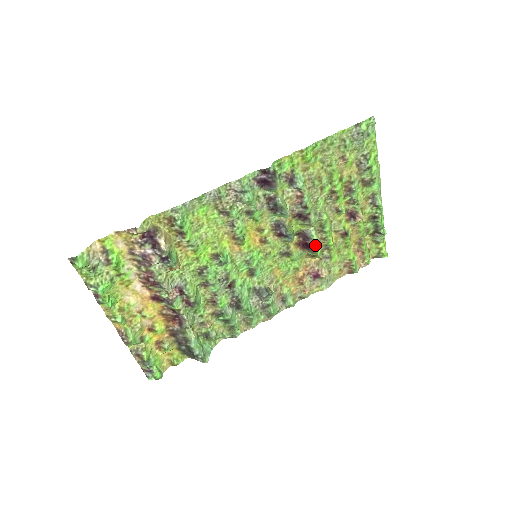
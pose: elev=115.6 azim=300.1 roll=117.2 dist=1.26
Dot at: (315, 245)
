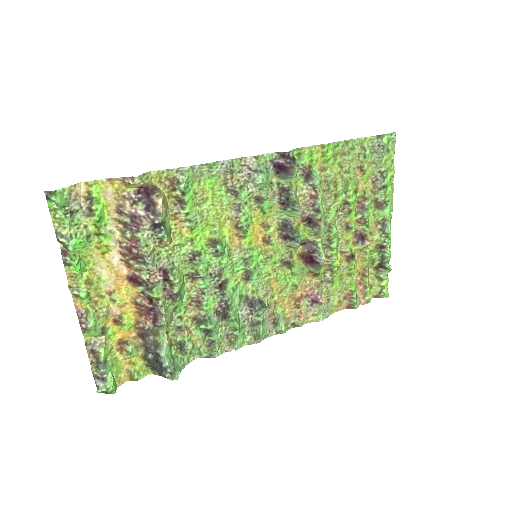
Dot at: (321, 258)
